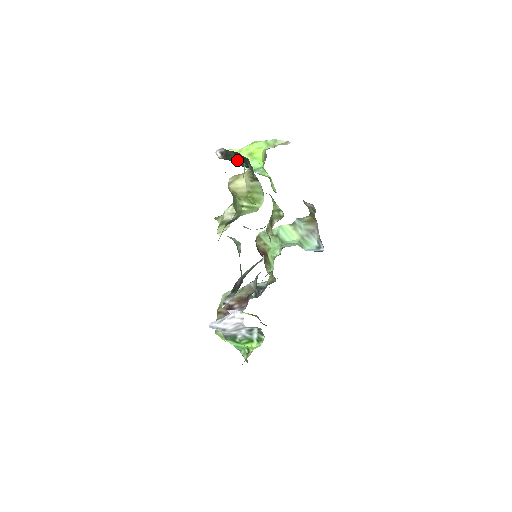
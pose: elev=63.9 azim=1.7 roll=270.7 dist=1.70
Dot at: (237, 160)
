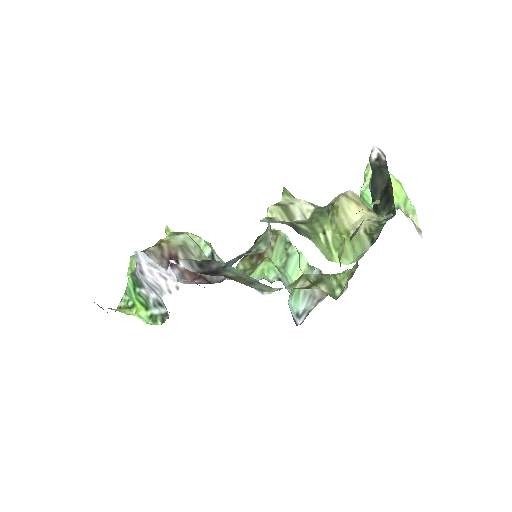
Dot at: (379, 186)
